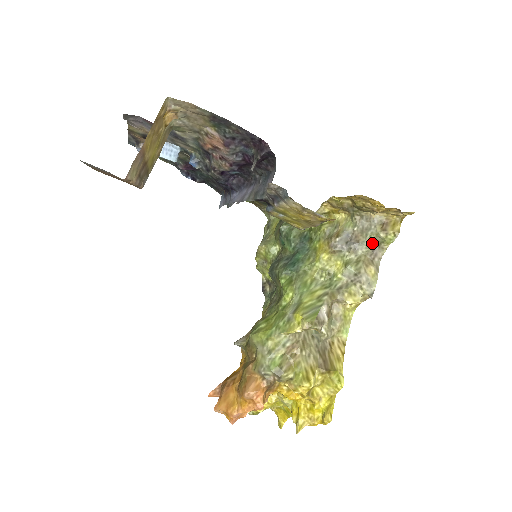
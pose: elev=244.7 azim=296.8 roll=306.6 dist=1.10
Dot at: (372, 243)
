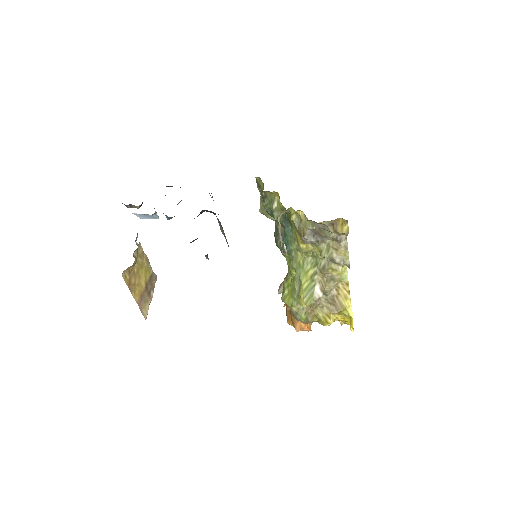
Dot at: occluded
